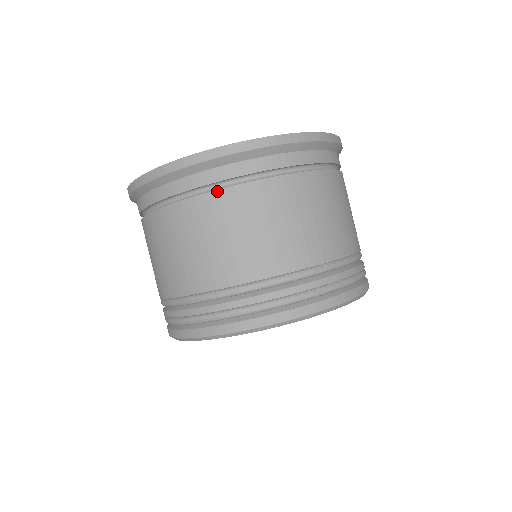
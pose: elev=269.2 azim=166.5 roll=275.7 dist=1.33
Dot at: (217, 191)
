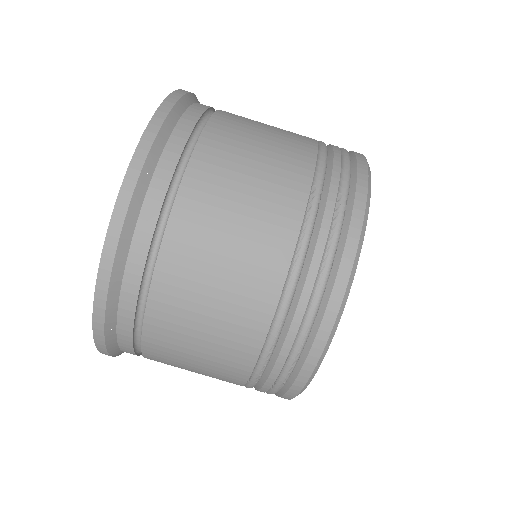
Dot at: (153, 281)
